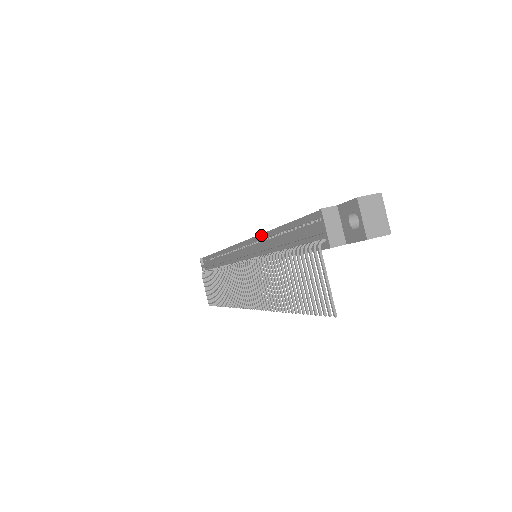
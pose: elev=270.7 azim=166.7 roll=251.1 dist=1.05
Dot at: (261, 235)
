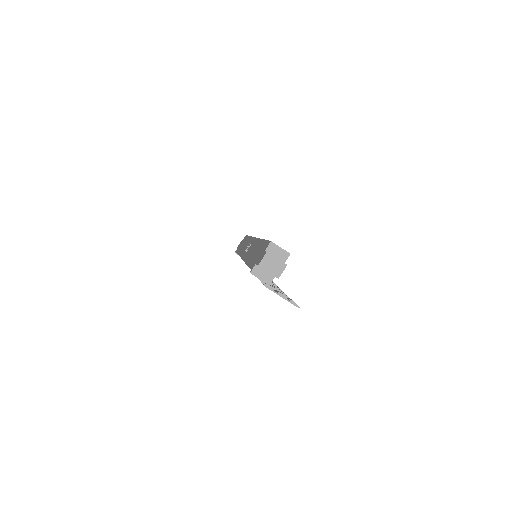
Dot at: occluded
